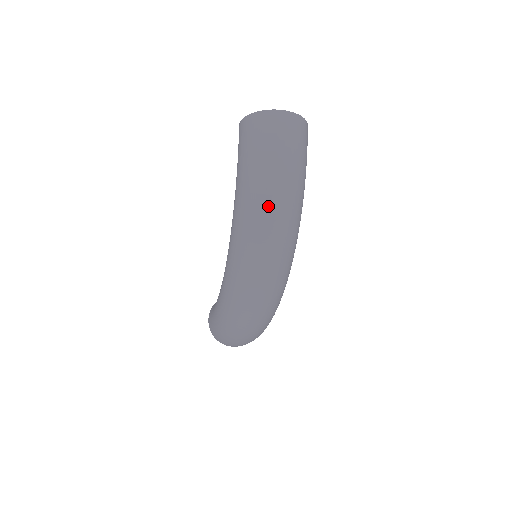
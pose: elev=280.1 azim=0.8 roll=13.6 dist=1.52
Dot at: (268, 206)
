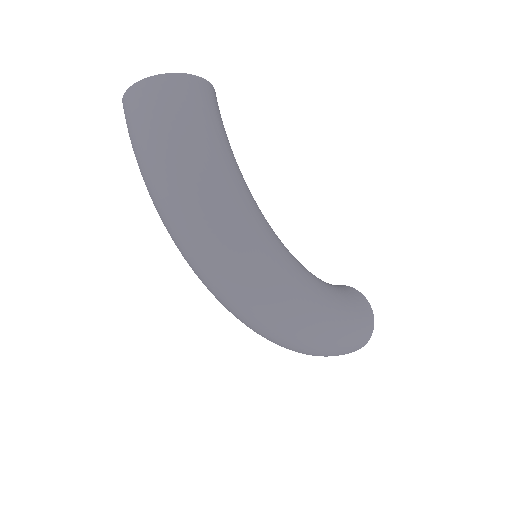
Dot at: (165, 214)
